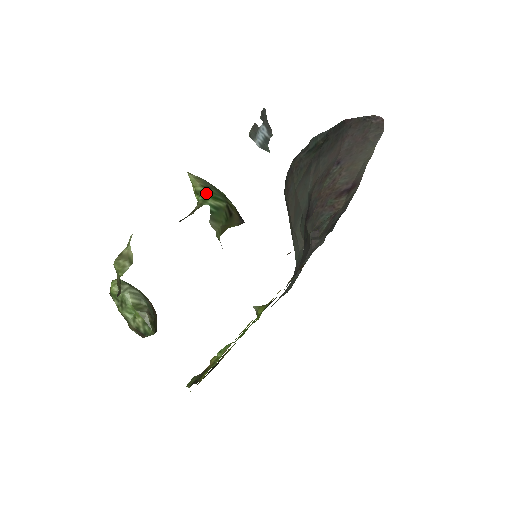
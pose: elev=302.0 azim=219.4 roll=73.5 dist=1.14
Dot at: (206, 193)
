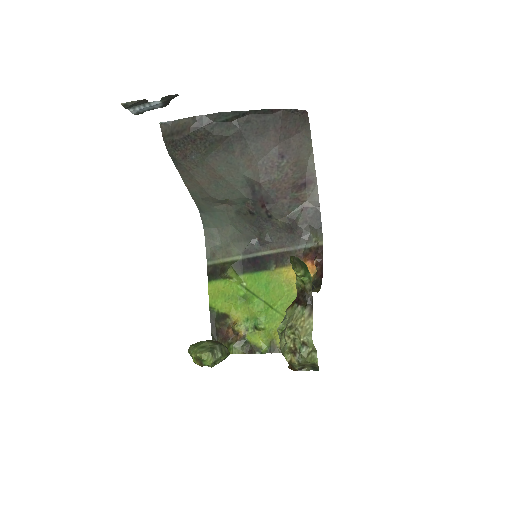
Dot at: (306, 272)
